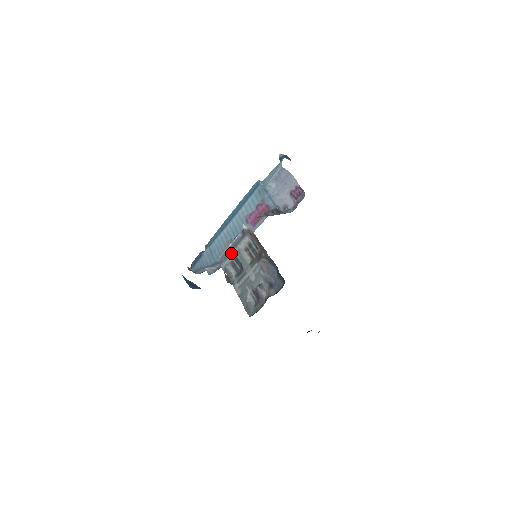
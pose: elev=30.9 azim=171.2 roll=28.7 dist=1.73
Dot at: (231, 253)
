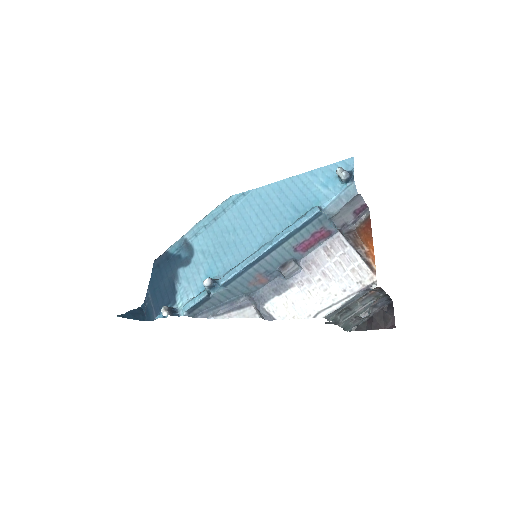
Dot at: (344, 307)
